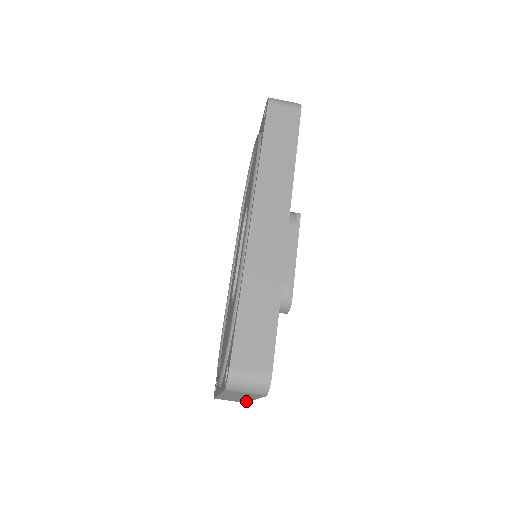
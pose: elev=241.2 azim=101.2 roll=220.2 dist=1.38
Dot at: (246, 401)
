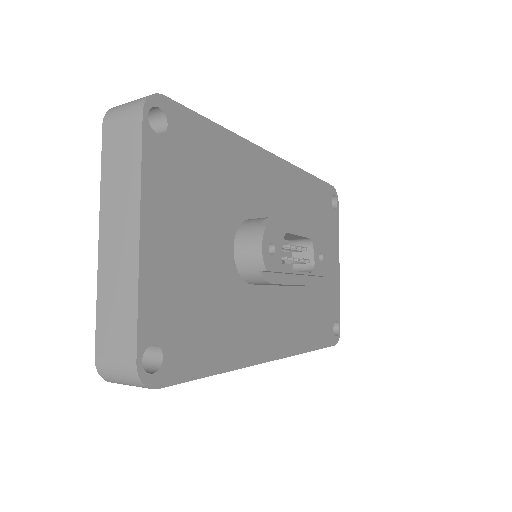
Dot at: (337, 230)
